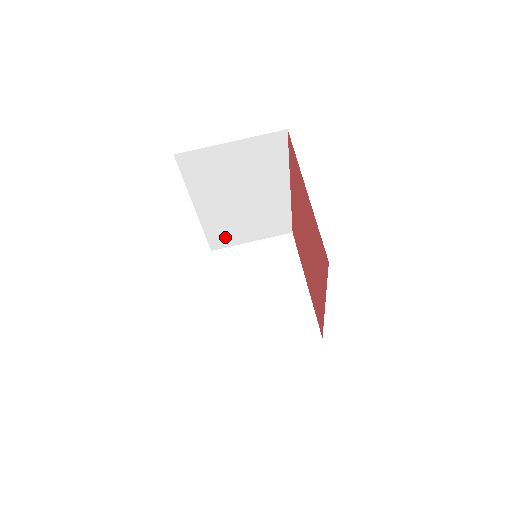
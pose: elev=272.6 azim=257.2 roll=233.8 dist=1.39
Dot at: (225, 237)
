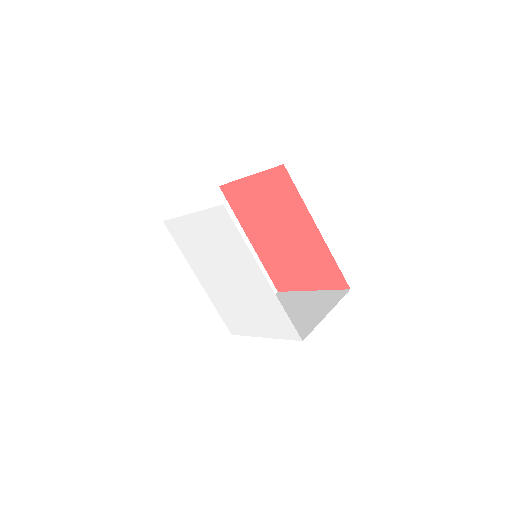
Dot at: occluded
